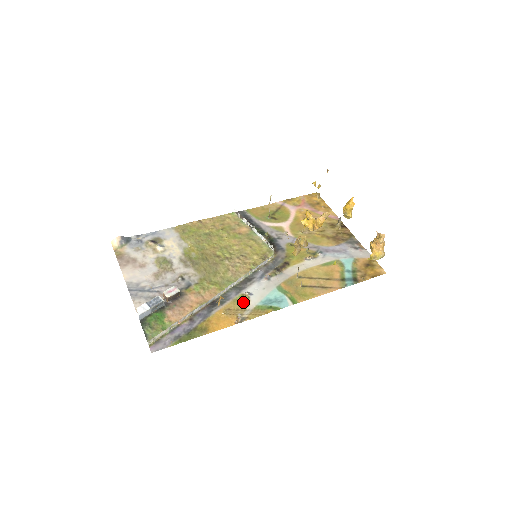
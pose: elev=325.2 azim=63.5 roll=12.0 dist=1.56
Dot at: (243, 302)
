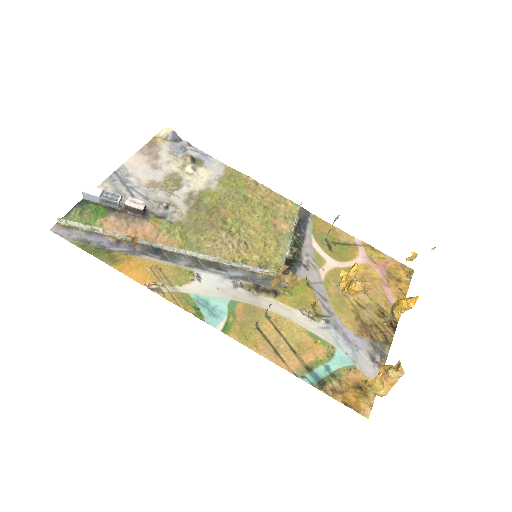
Dot at: (181, 277)
